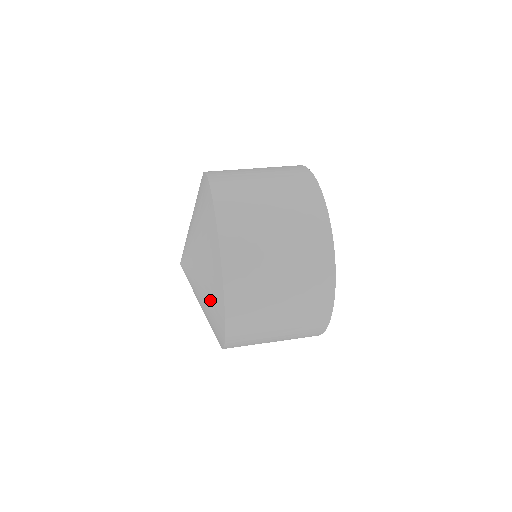
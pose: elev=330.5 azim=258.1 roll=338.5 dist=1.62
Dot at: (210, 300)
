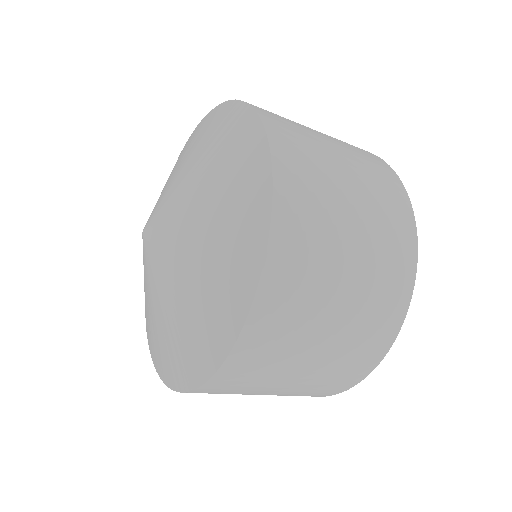
Dot at: (224, 161)
